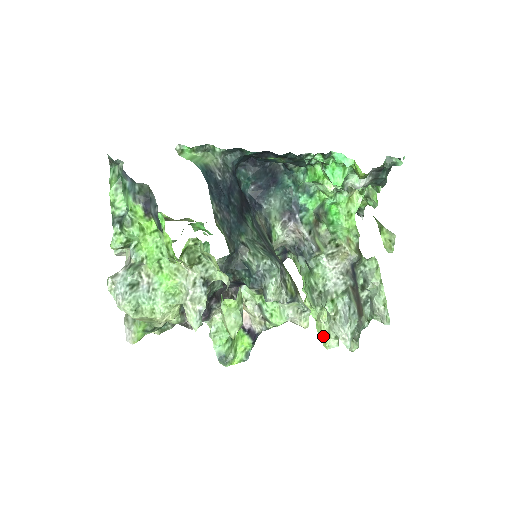
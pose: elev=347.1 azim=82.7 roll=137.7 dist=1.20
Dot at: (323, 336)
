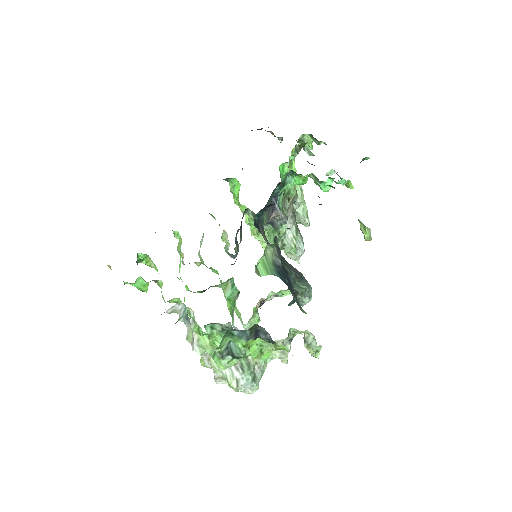
Dot at: occluded
